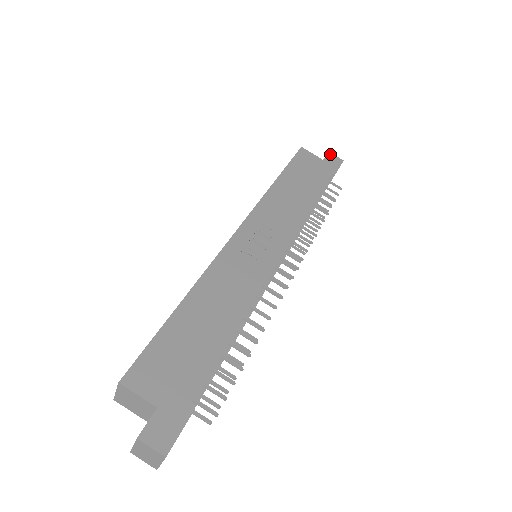
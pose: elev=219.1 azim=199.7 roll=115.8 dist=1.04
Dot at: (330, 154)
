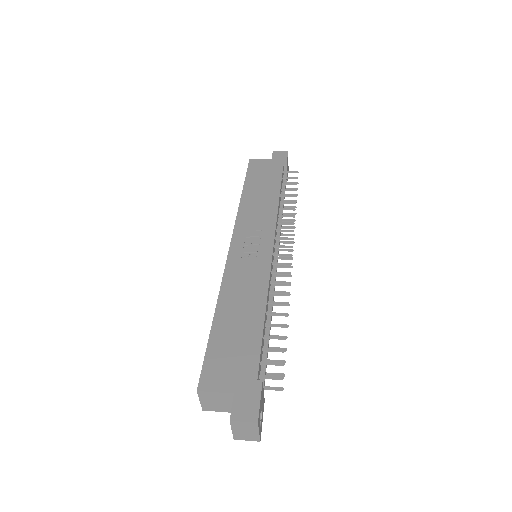
Dot at: (275, 152)
